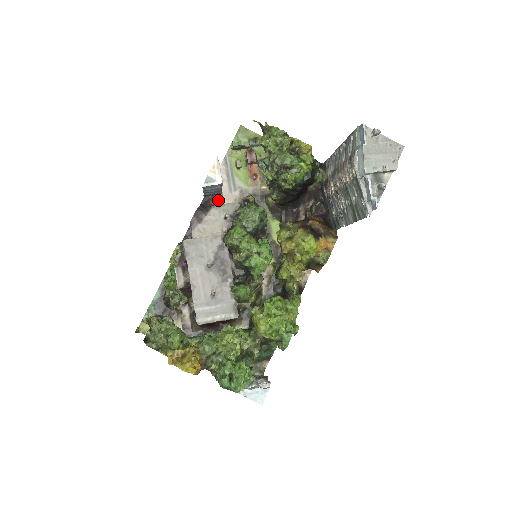
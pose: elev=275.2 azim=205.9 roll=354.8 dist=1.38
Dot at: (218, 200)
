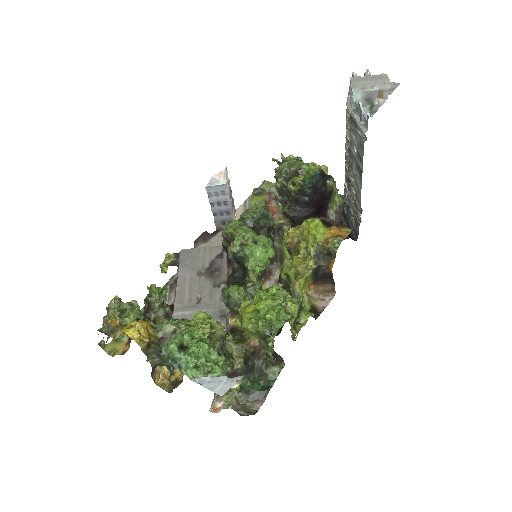
Dot at: occluded
